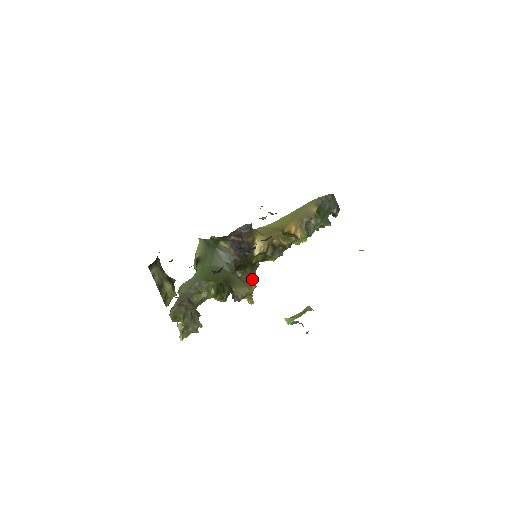
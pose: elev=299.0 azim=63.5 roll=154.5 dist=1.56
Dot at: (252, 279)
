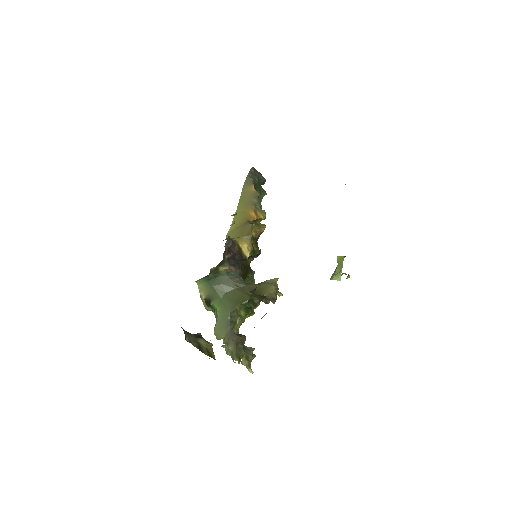
Dot at: (254, 280)
